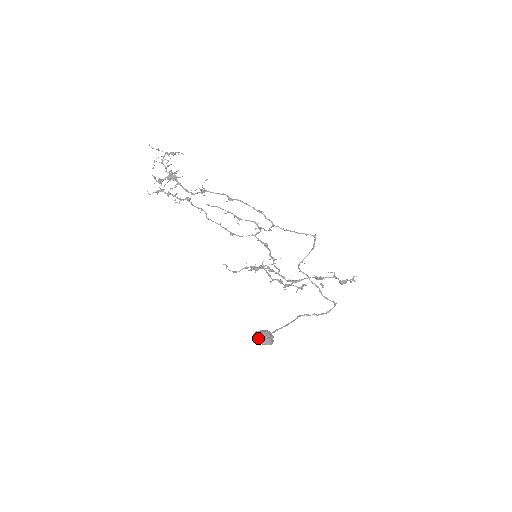
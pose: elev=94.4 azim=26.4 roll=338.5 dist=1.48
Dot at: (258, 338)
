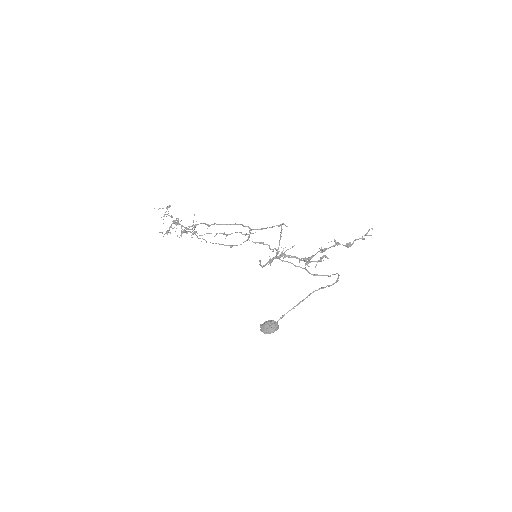
Dot at: (261, 330)
